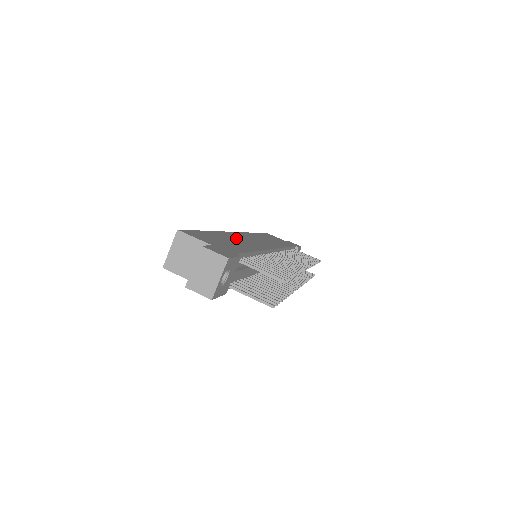
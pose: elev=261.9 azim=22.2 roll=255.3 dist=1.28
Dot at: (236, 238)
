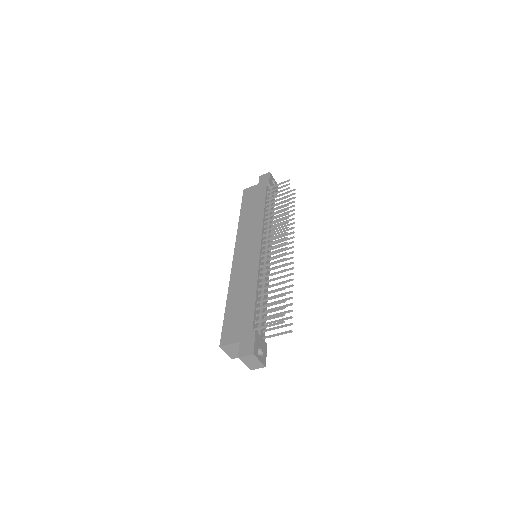
Dot at: (239, 281)
